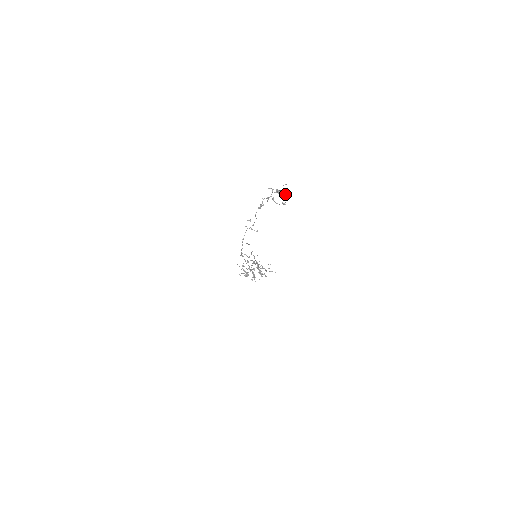
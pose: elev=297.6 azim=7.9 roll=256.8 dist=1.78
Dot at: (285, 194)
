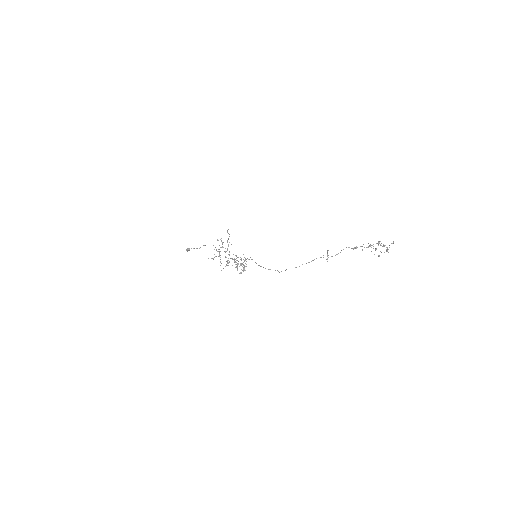
Dot at: (387, 250)
